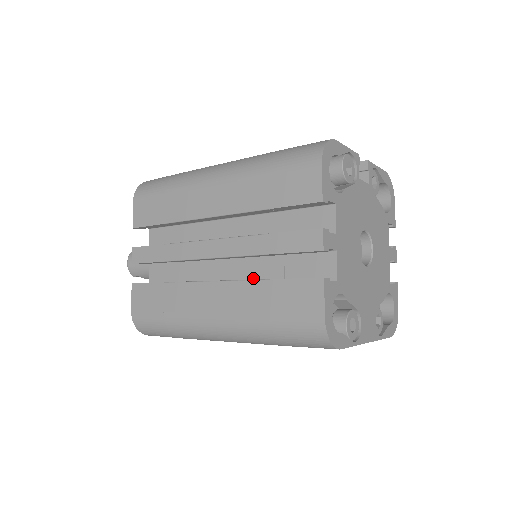
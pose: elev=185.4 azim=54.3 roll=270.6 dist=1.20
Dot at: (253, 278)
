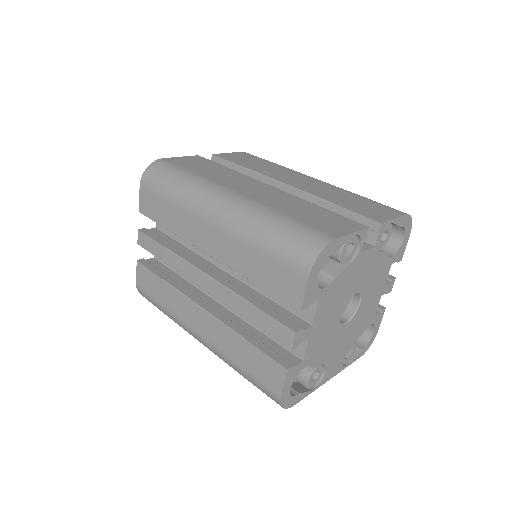
Dot at: occluded
